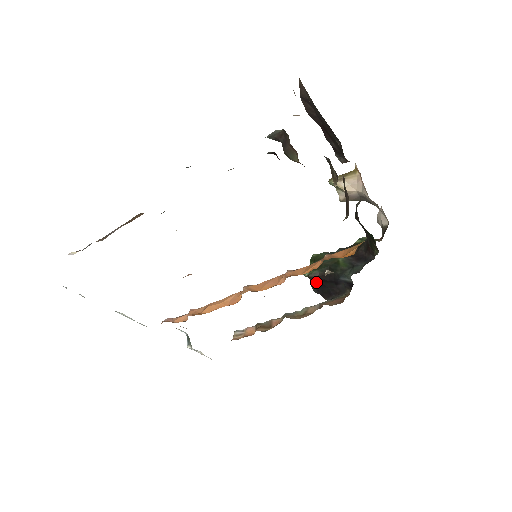
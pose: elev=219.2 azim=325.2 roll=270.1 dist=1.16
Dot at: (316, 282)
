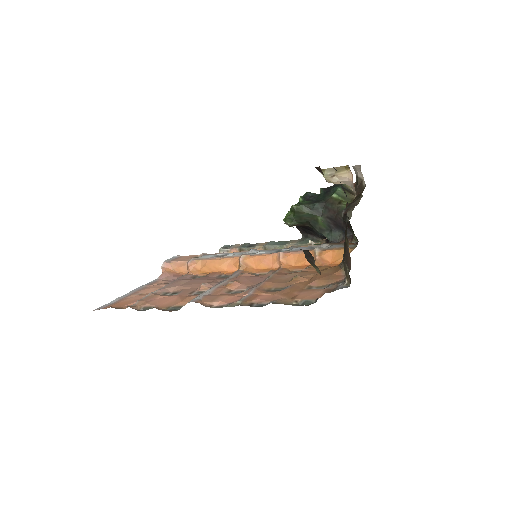
Dot at: occluded
